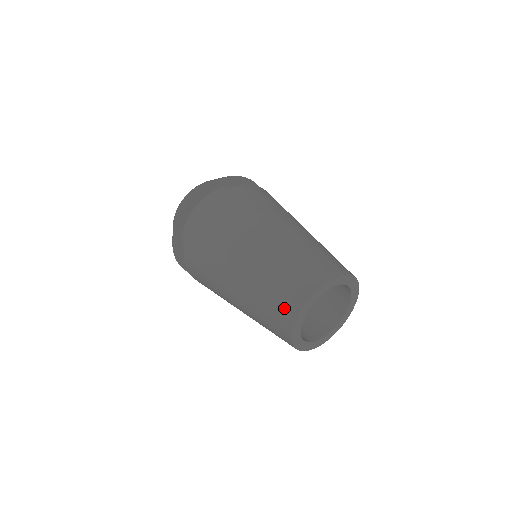
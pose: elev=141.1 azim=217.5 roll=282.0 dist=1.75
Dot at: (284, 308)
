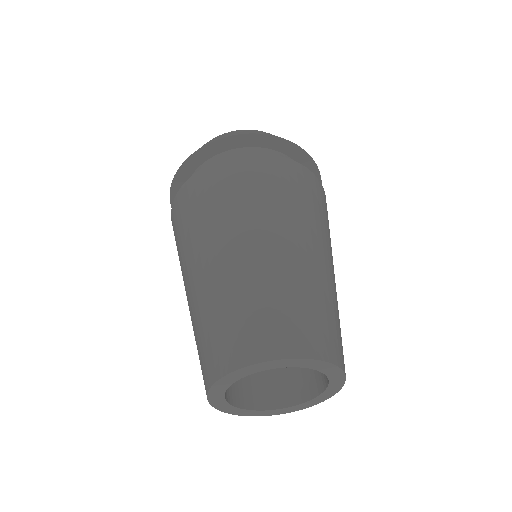
Dot at: occluded
